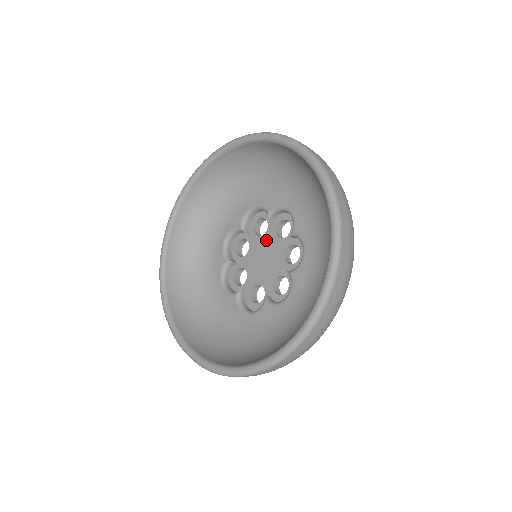
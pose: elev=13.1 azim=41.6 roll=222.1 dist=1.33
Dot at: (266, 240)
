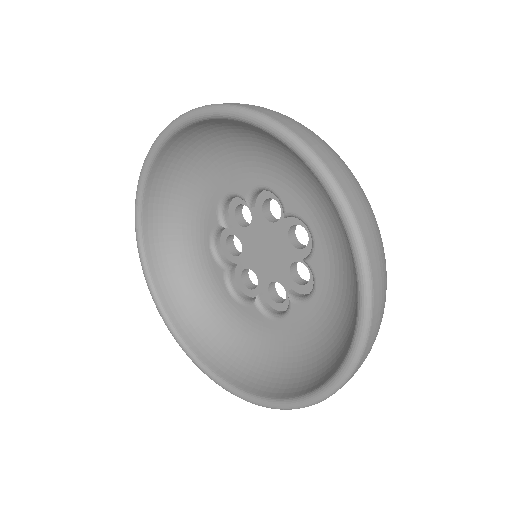
Dot at: (274, 232)
